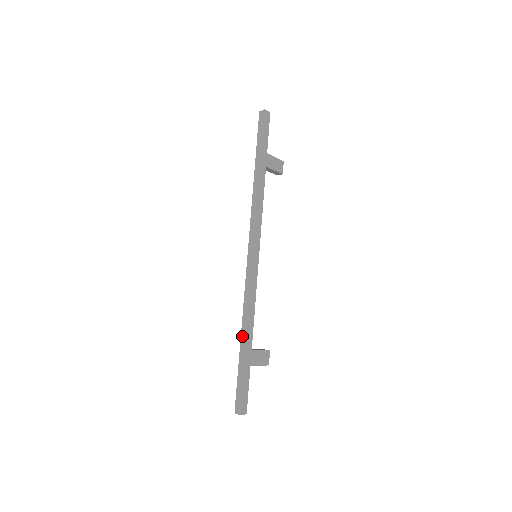
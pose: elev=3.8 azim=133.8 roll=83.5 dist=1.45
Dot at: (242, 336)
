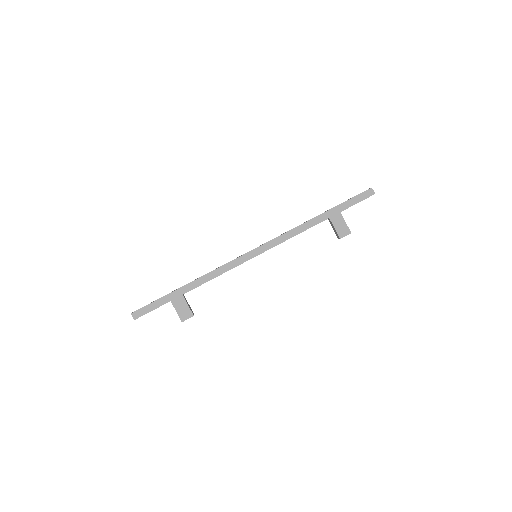
Dot at: (190, 282)
